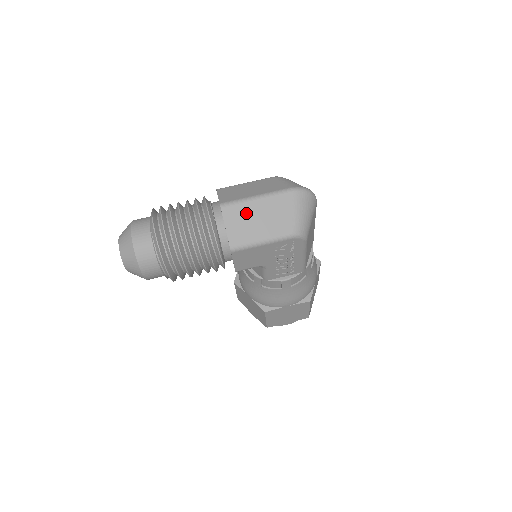
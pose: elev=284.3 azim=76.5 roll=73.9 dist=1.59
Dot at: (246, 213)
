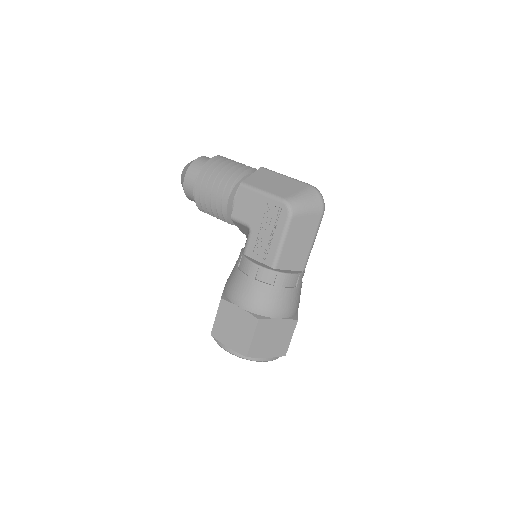
Dot at: (271, 176)
